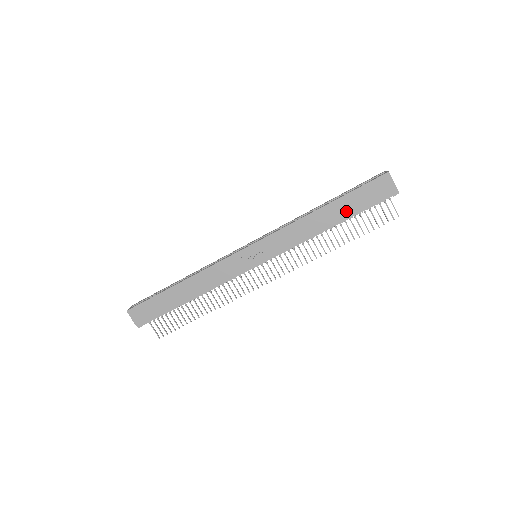
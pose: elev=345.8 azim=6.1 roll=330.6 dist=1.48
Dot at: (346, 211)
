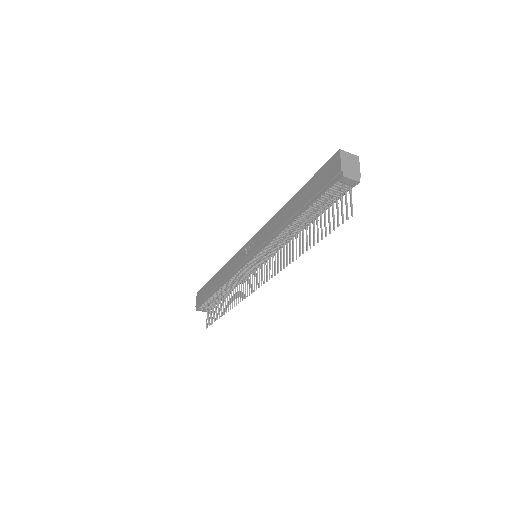
Dot at: (302, 202)
